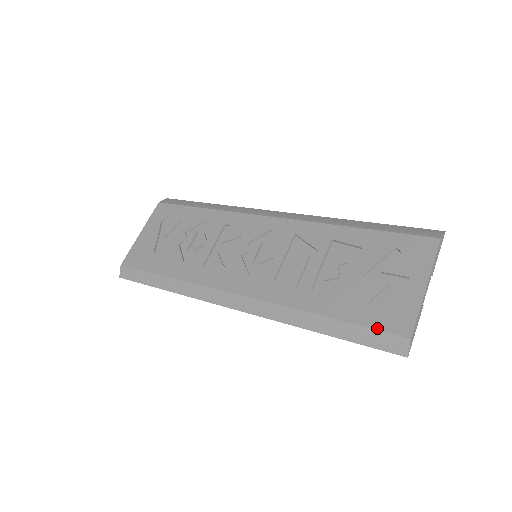
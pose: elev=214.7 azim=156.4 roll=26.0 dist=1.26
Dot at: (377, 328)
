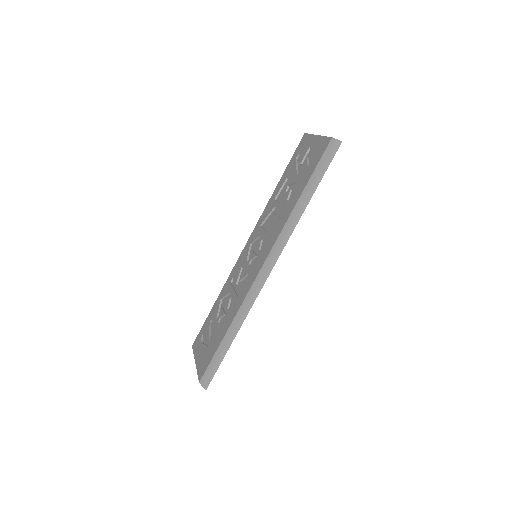
Dot at: (320, 159)
